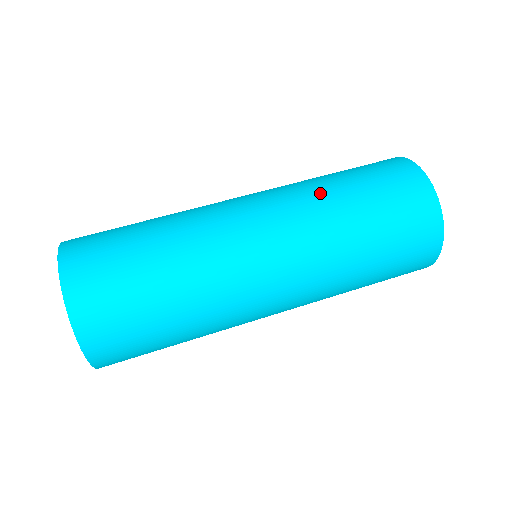
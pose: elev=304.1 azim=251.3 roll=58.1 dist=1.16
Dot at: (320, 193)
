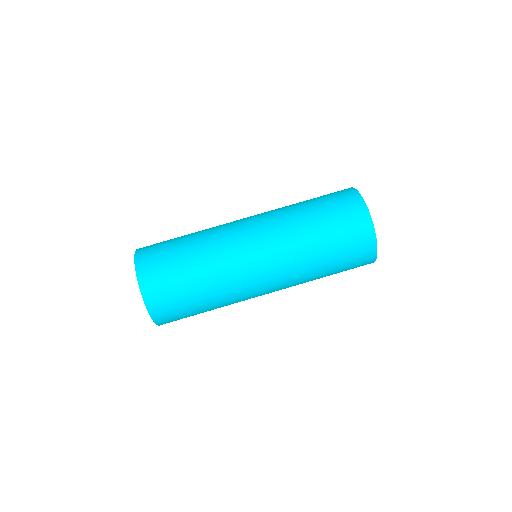
Dot at: (307, 265)
